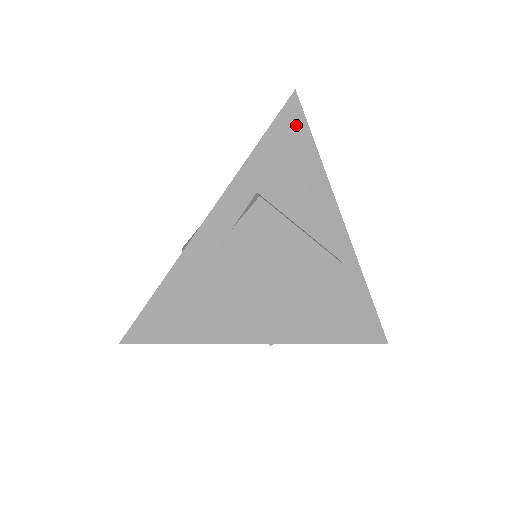
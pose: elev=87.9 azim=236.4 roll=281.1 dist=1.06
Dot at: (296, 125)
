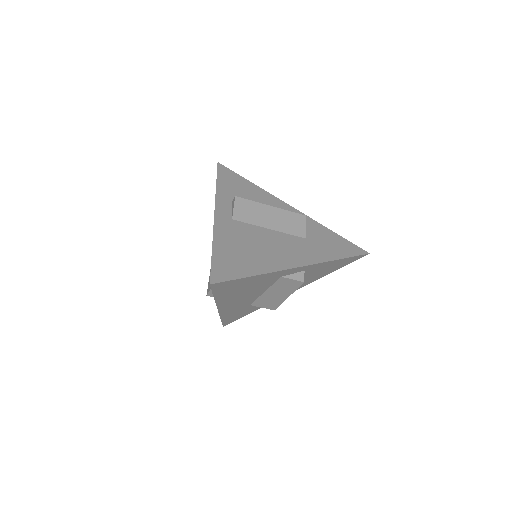
Dot at: (229, 174)
